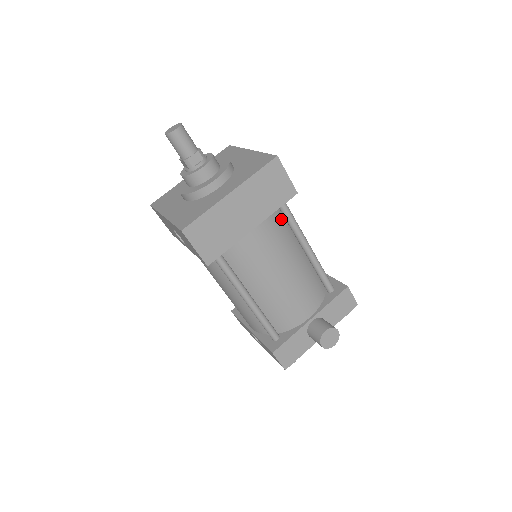
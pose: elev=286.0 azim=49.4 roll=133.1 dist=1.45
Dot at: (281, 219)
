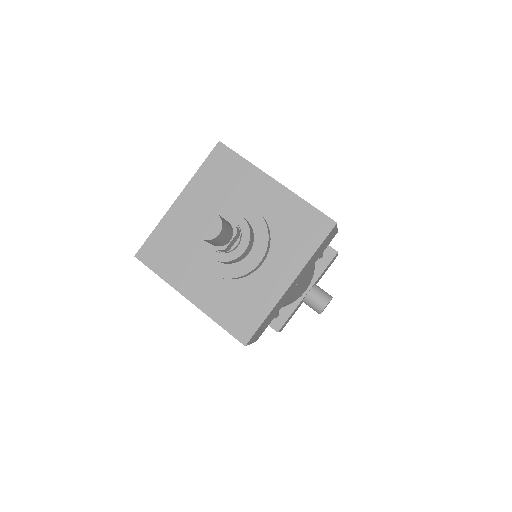
Dot at: occluded
